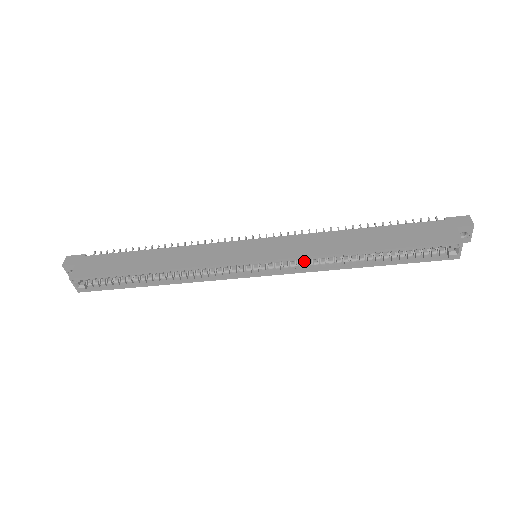
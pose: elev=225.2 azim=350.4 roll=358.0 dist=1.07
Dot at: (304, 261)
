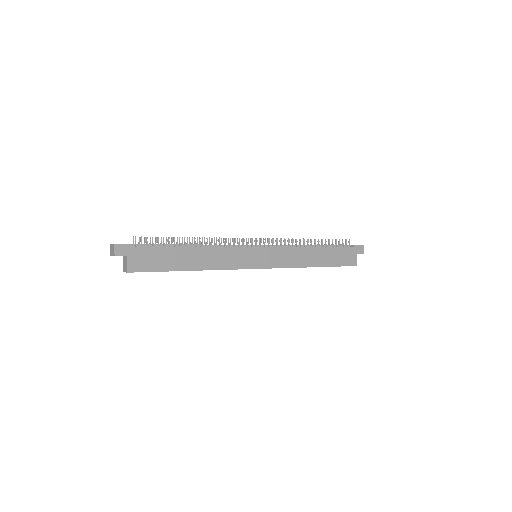
Dot at: occluded
